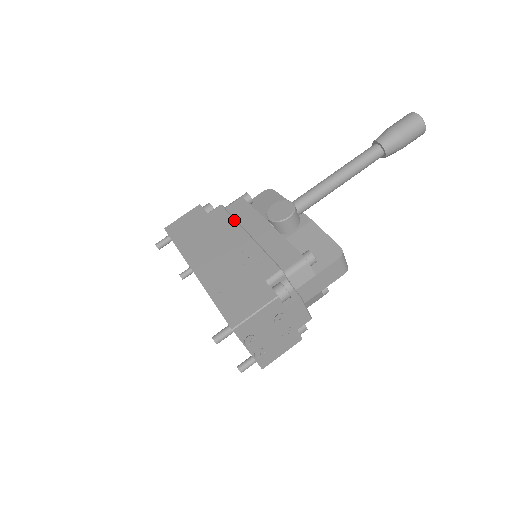
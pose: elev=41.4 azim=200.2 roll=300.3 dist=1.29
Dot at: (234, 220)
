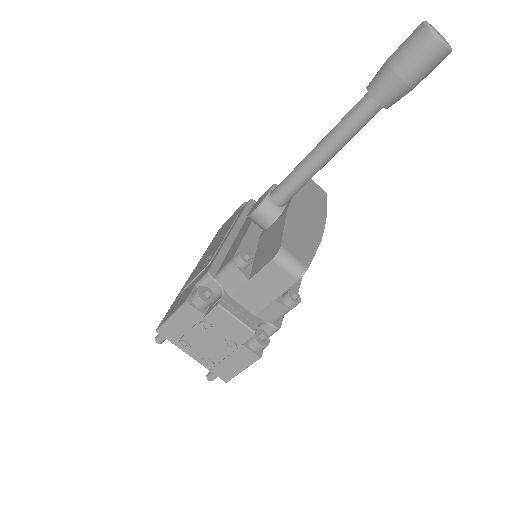
Dot at: (238, 217)
